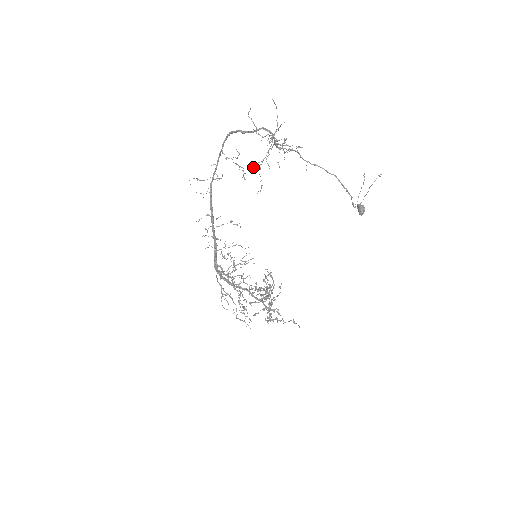
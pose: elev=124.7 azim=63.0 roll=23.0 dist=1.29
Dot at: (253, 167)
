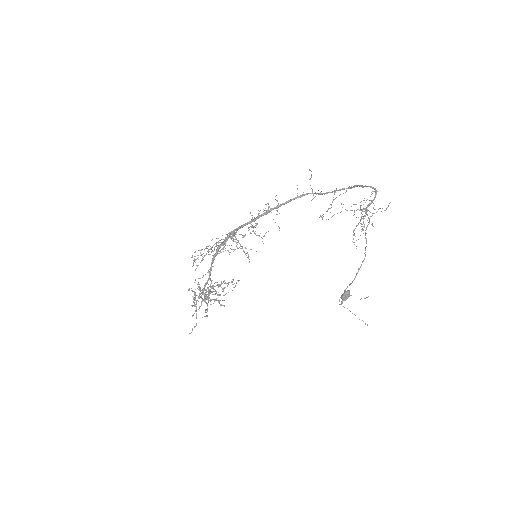
Dot at: occluded
